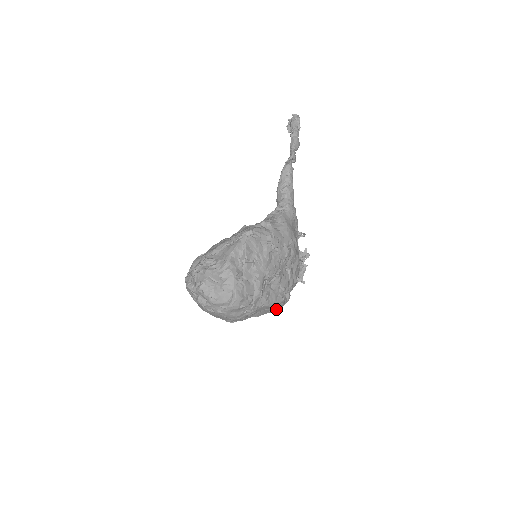
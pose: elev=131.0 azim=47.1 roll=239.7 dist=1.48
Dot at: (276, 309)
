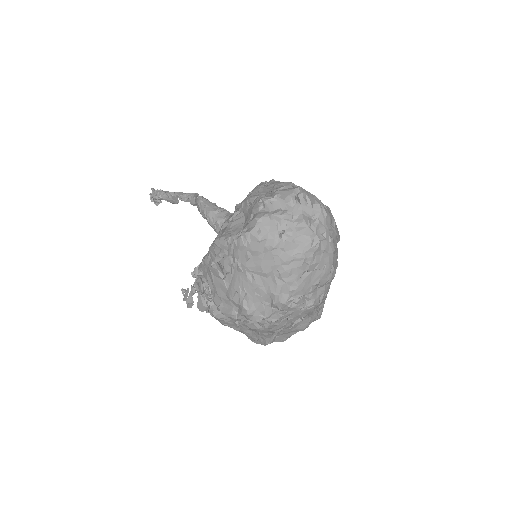
Dot at: occluded
